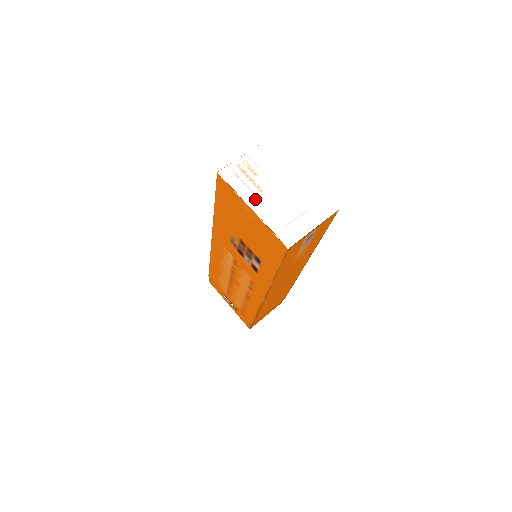
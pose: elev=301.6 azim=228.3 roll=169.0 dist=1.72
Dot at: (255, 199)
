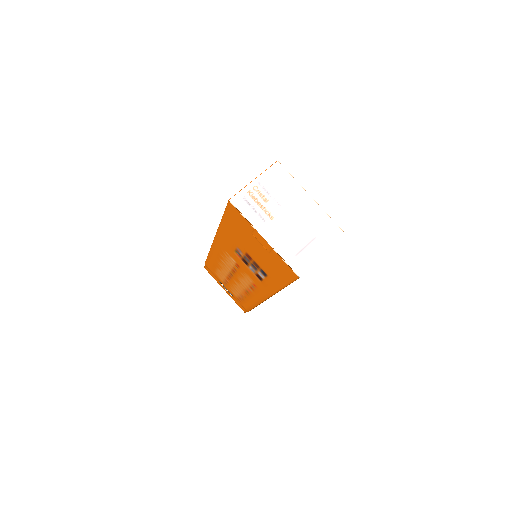
Dot at: (267, 227)
